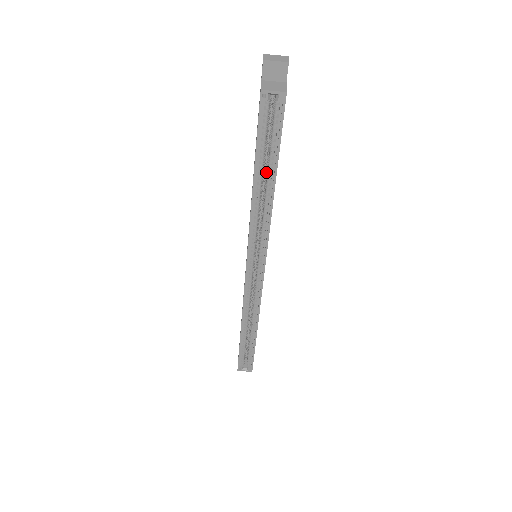
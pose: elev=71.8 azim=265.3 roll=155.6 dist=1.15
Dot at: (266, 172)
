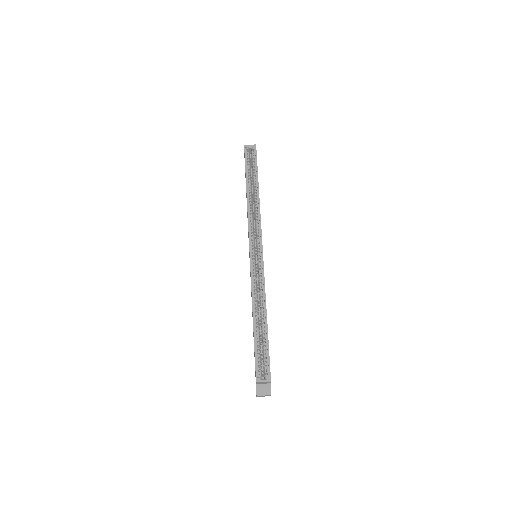
Dot at: (253, 186)
